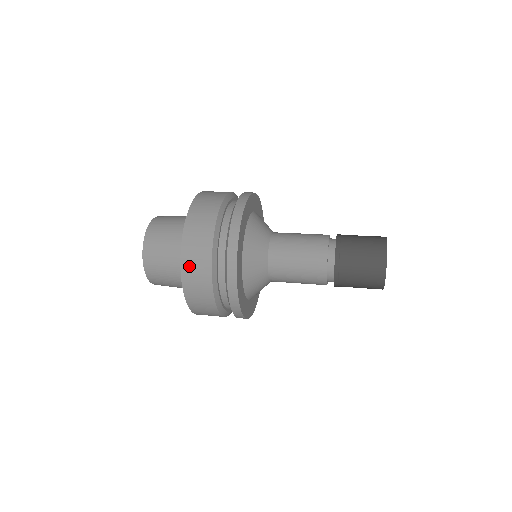
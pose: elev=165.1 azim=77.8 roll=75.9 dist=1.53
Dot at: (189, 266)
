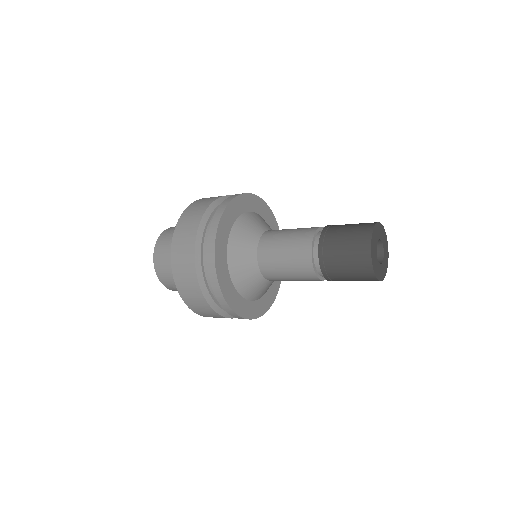
Dot at: (183, 288)
